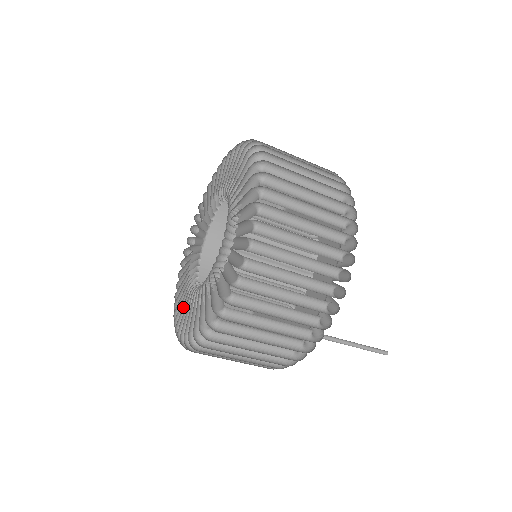
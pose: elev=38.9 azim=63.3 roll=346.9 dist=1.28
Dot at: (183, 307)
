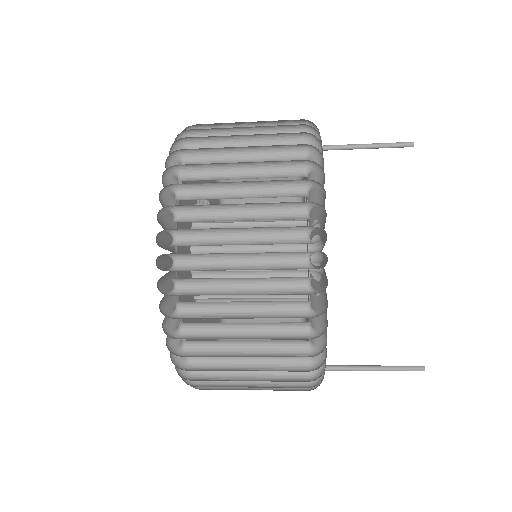
Dot at: occluded
